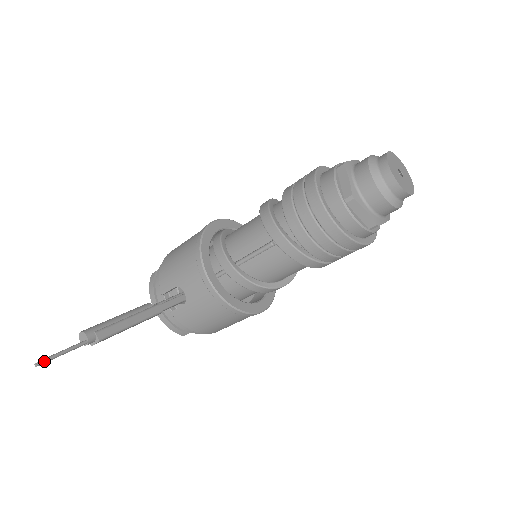
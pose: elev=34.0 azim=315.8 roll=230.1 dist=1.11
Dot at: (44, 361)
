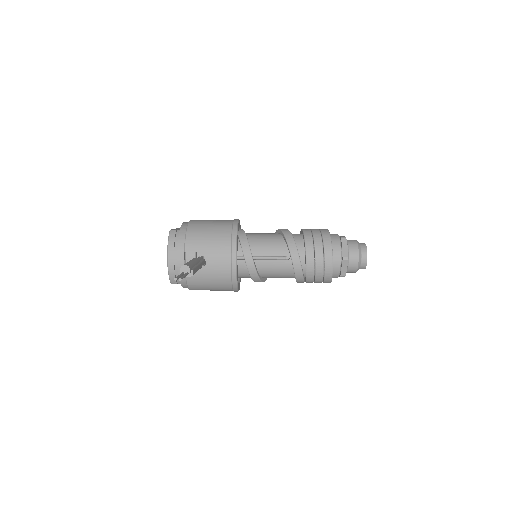
Dot at: occluded
